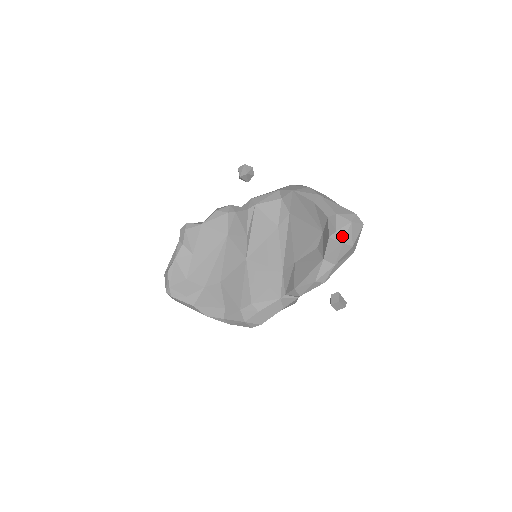
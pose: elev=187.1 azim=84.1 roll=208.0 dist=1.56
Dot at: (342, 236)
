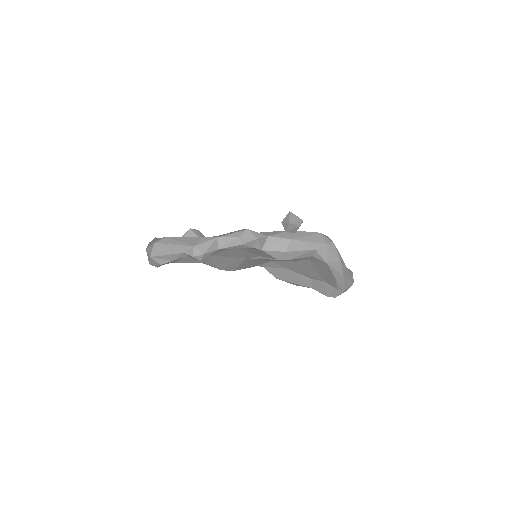
Dot at: occluded
